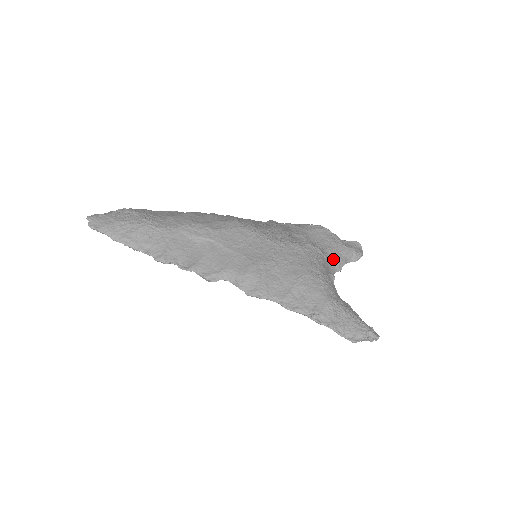
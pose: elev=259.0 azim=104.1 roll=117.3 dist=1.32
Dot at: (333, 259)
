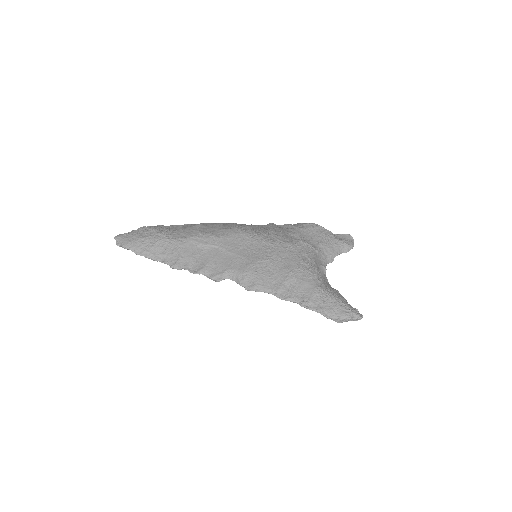
Dot at: (325, 252)
